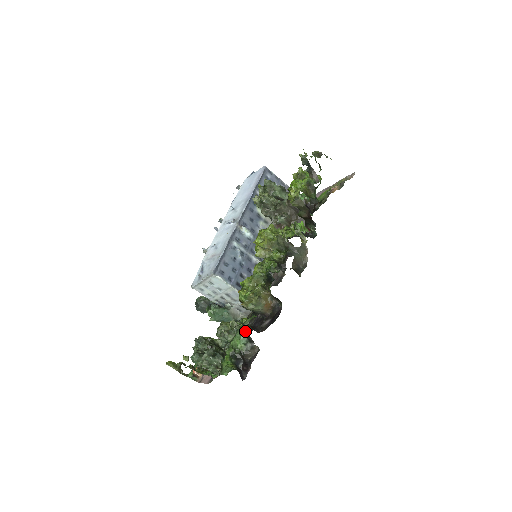
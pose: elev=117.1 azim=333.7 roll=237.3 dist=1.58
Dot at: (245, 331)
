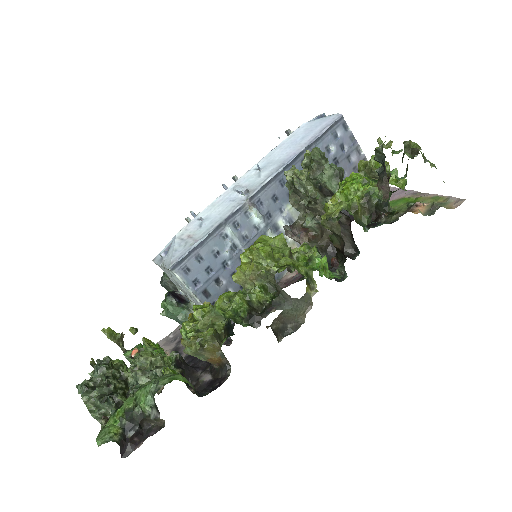
Dot at: (153, 394)
